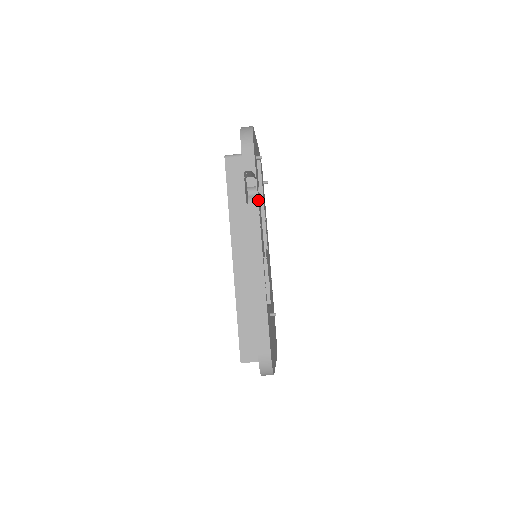
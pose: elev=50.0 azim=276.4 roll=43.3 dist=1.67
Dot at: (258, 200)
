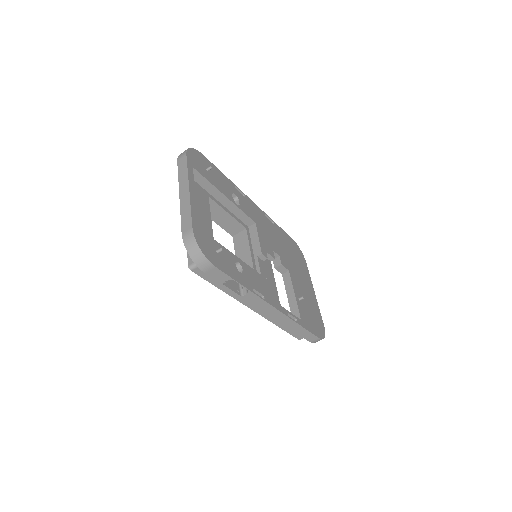
Dot at: (248, 287)
